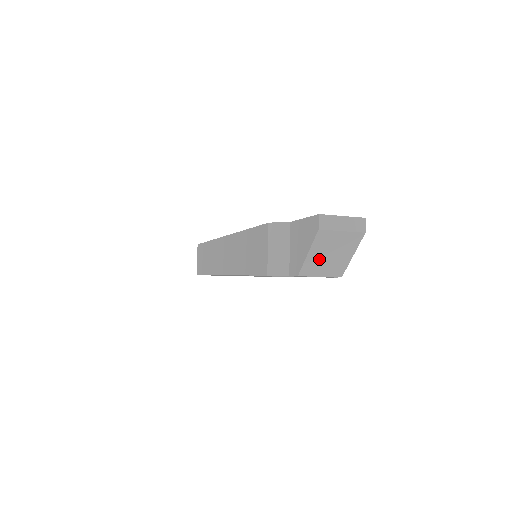
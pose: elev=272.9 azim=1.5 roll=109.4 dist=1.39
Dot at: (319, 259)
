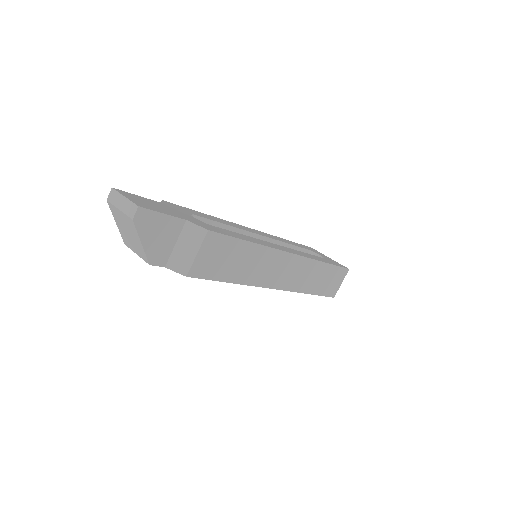
Dot at: (125, 233)
